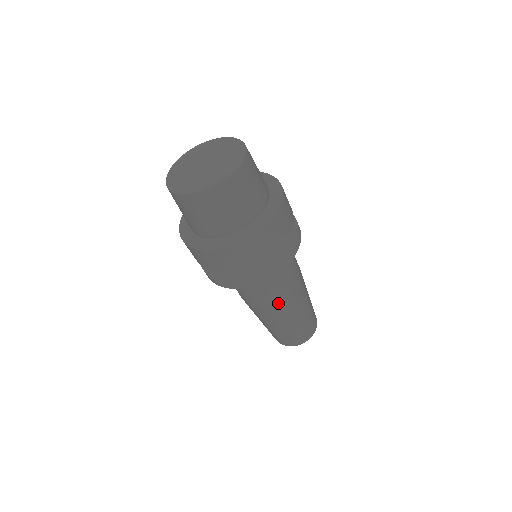
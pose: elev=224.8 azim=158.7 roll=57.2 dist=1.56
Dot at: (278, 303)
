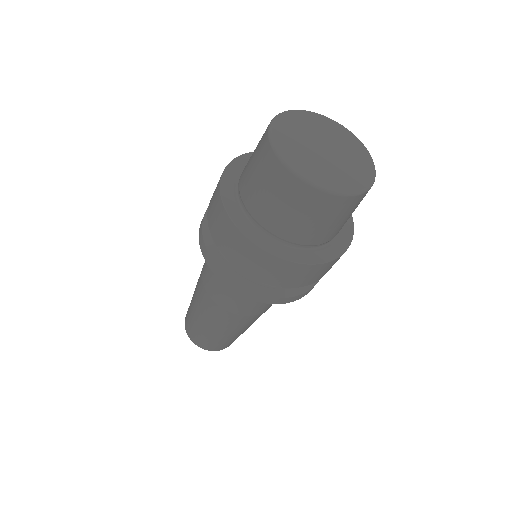
Dot at: (252, 316)
